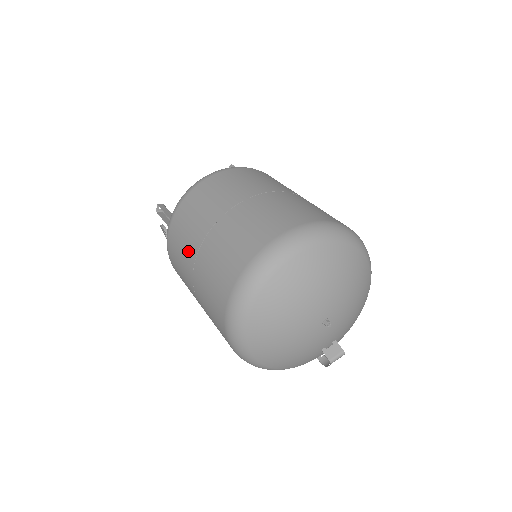
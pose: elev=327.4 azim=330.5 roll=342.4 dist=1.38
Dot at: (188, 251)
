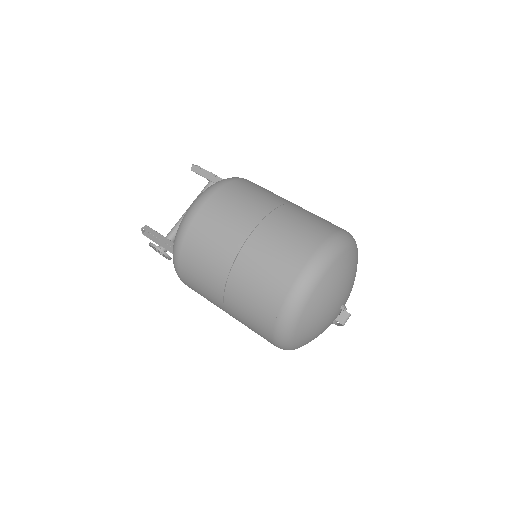
Dot at: (212, 282)
